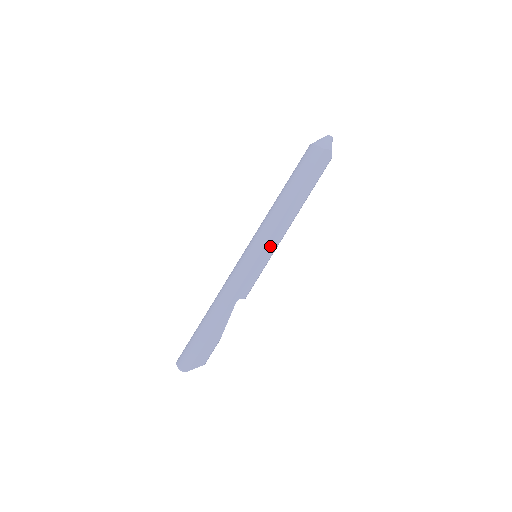
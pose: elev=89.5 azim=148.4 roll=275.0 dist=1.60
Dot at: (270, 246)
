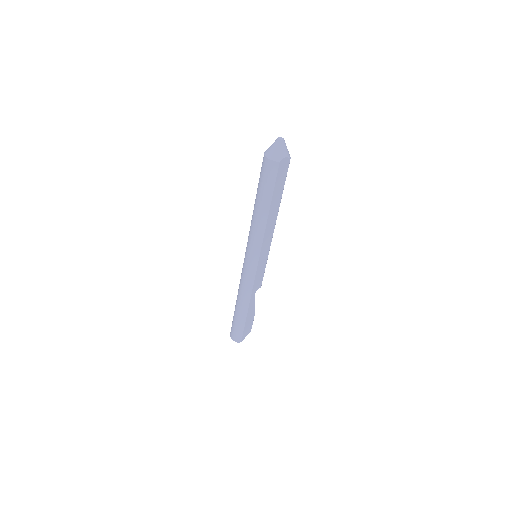
Dot at: (264, 251)
